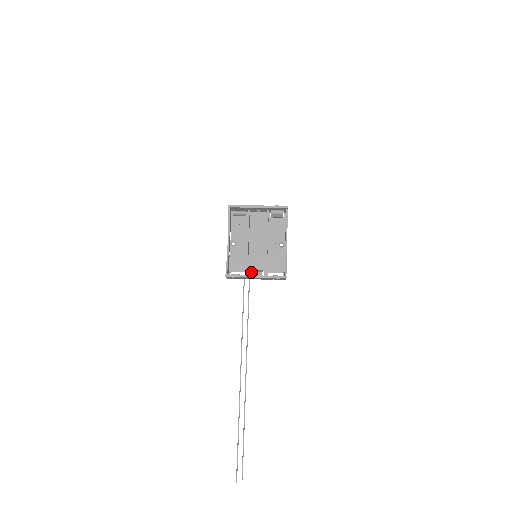
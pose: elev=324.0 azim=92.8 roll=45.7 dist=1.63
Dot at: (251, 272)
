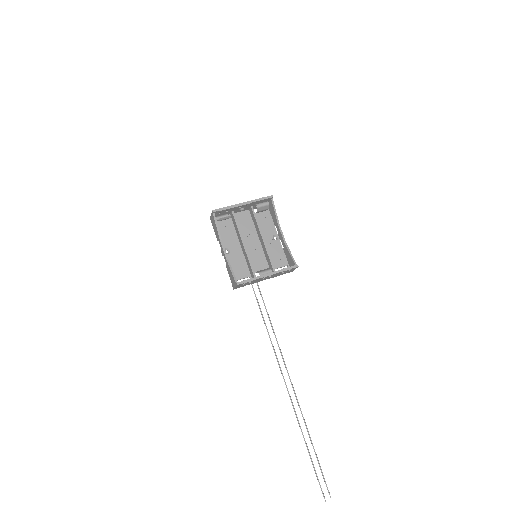
Dot at: (260, 273)
